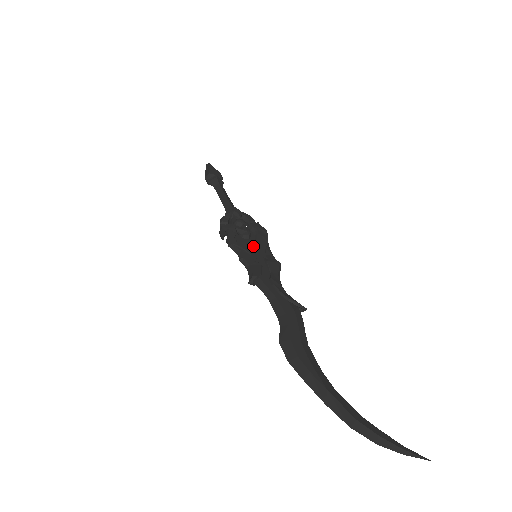
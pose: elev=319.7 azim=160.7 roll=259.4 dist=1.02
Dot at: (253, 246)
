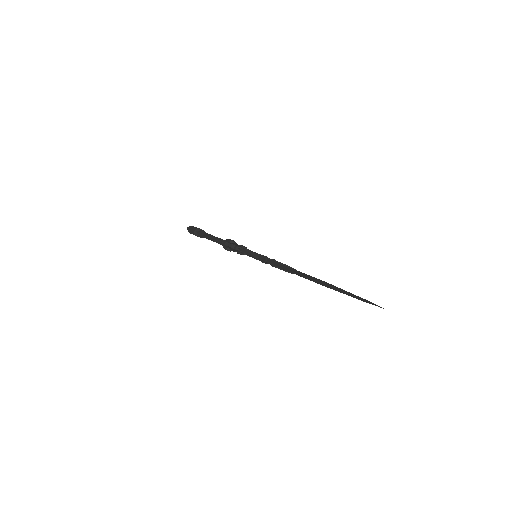
Dot at: occluded
